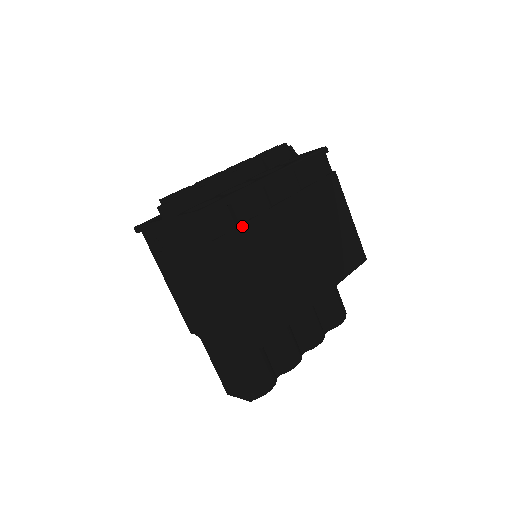
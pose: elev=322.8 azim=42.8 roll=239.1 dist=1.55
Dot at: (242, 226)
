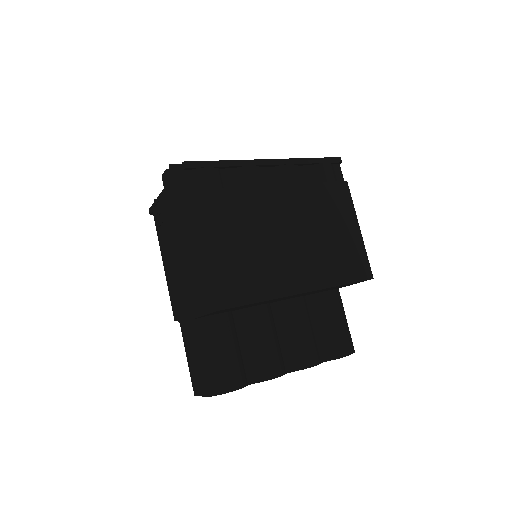
Dot at: (225, 190)
